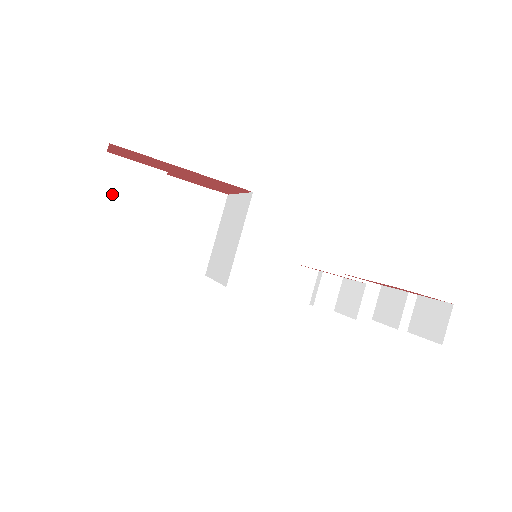
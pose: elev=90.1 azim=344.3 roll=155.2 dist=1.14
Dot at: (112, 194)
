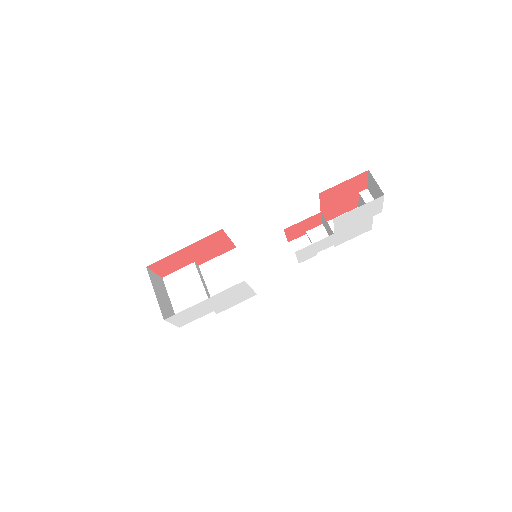
Dot at: (177, 293)
